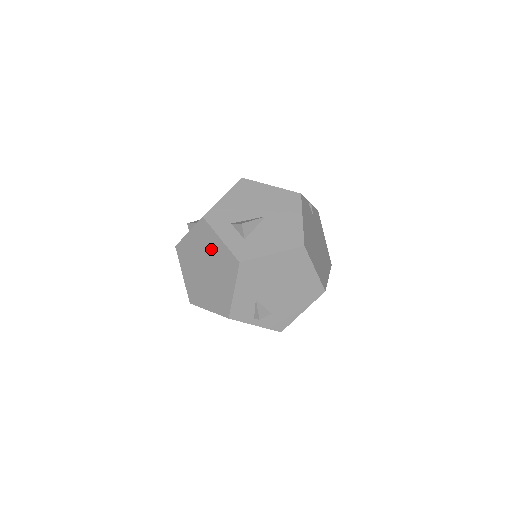
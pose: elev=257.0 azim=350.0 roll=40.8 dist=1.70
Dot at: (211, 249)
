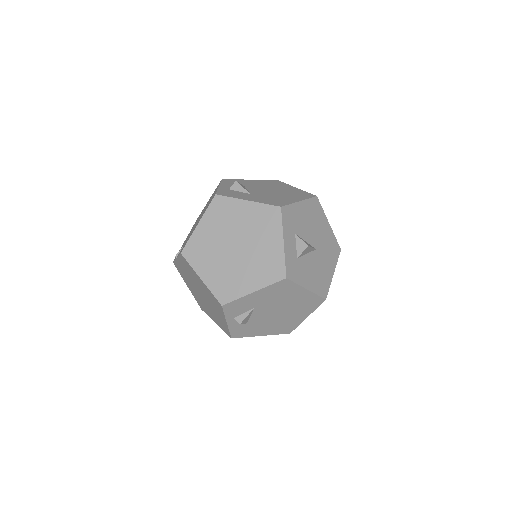
Dot at: (263, 239)
